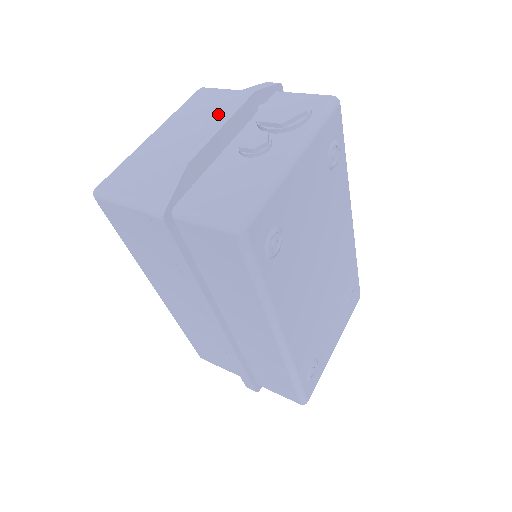
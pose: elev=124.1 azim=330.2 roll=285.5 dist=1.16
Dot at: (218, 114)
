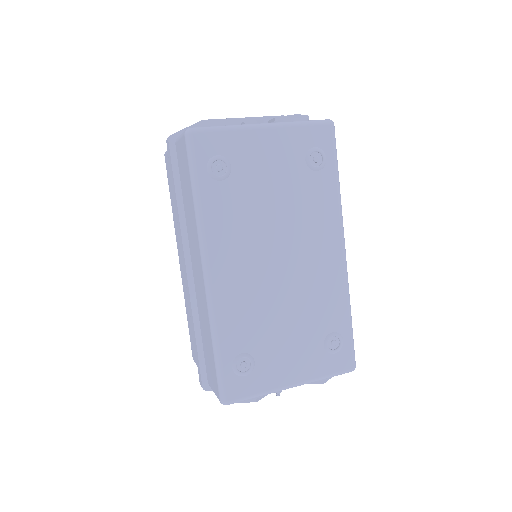
Dot at: occluded
